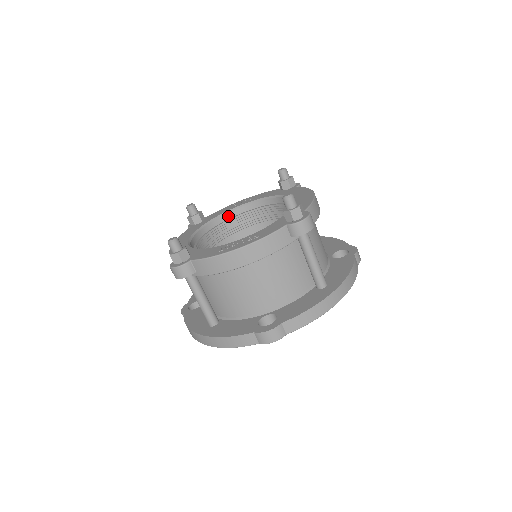
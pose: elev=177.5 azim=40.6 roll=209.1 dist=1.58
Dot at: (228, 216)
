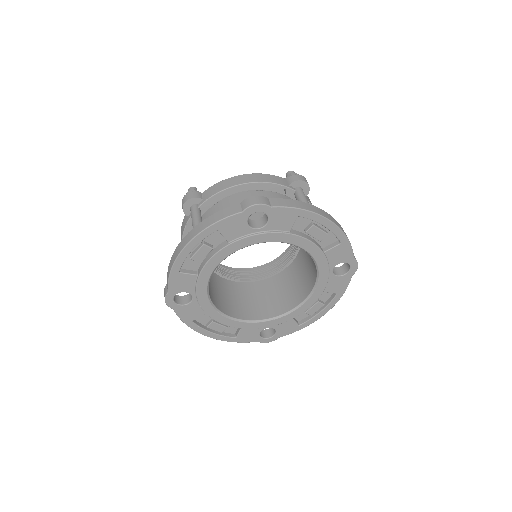
Dot at: (238, 270)
